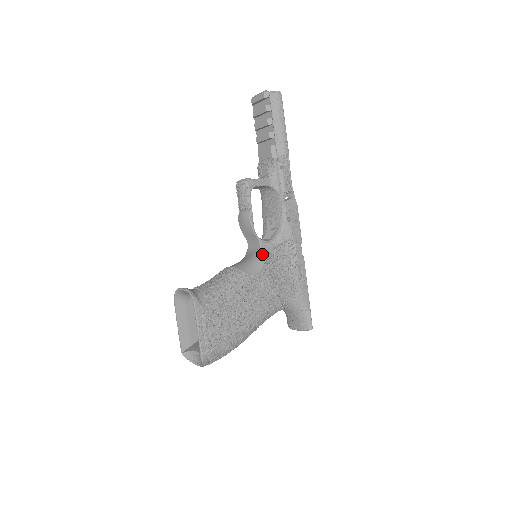
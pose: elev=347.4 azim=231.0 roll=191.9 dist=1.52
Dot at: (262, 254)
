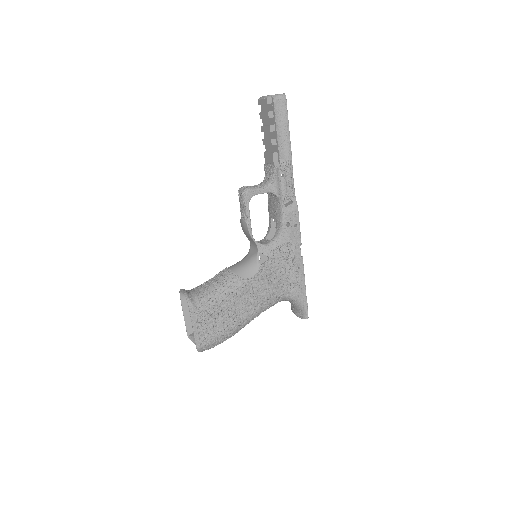
Dot at: occluded
